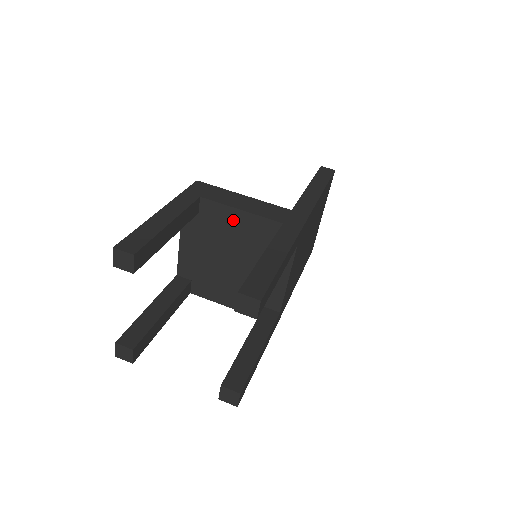
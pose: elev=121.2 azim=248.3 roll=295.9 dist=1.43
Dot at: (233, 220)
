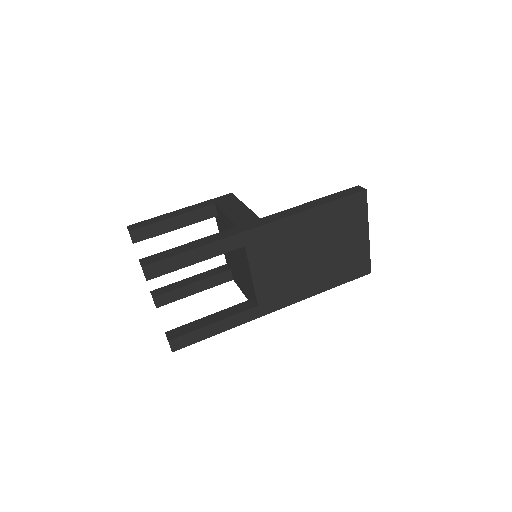
Dot at: (226, 222)
